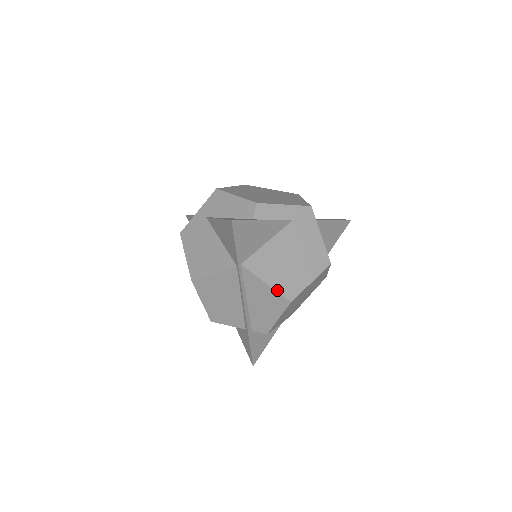
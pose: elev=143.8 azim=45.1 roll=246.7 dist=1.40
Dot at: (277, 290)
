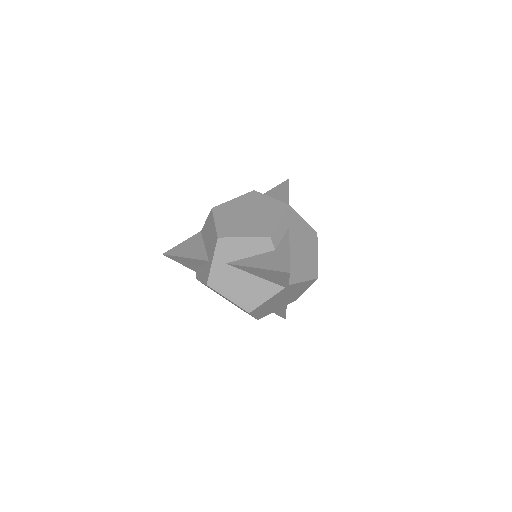
Dot at: (309, 279)
